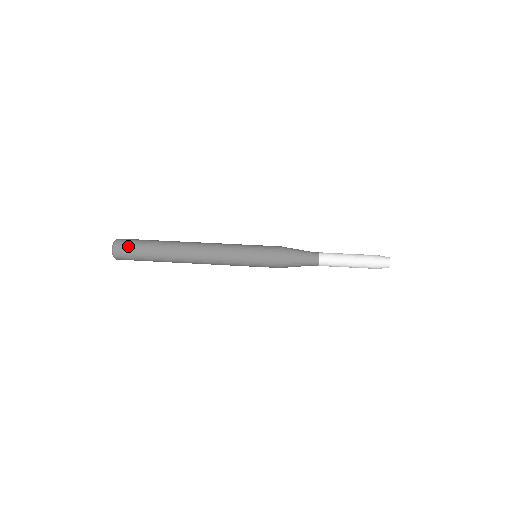
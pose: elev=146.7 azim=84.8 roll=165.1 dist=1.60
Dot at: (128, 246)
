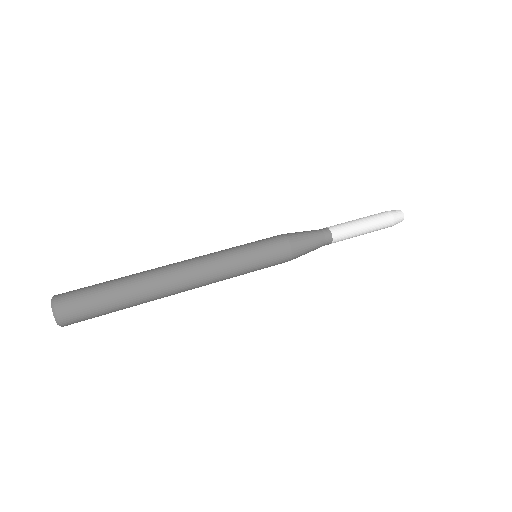
Dot at: (79, 303)
